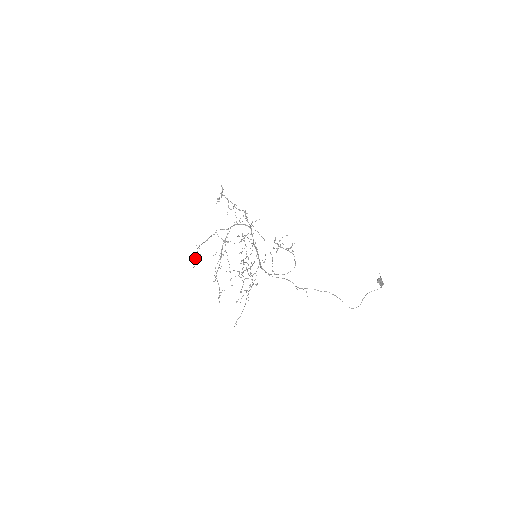
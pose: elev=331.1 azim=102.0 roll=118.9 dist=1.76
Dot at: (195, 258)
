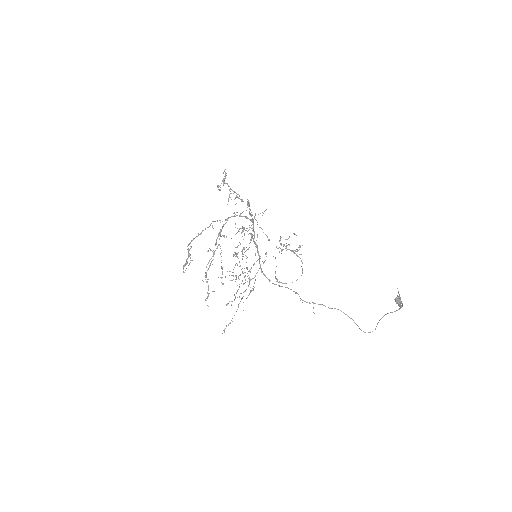
Dot at: (186, 261)
